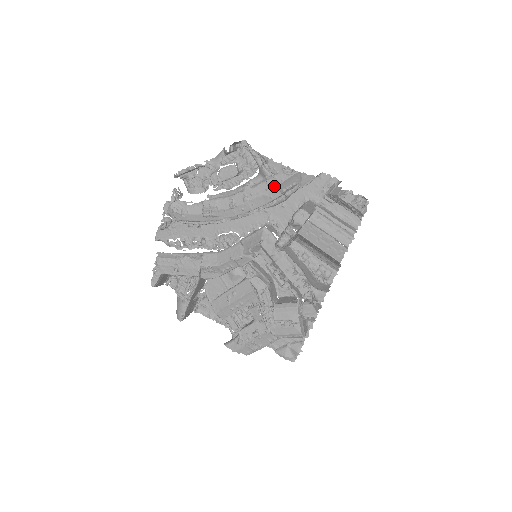
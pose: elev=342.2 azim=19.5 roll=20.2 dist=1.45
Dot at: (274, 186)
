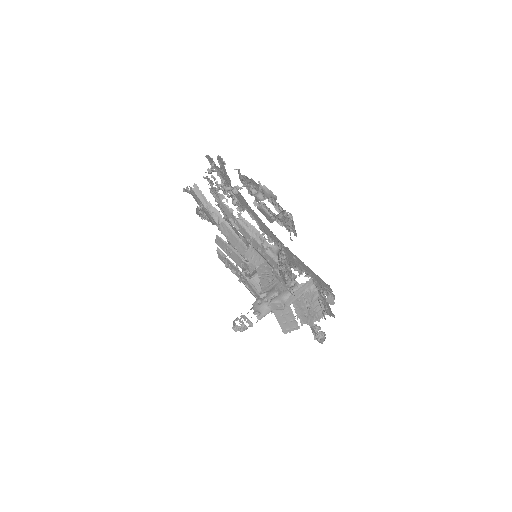
Dot at: occluded
